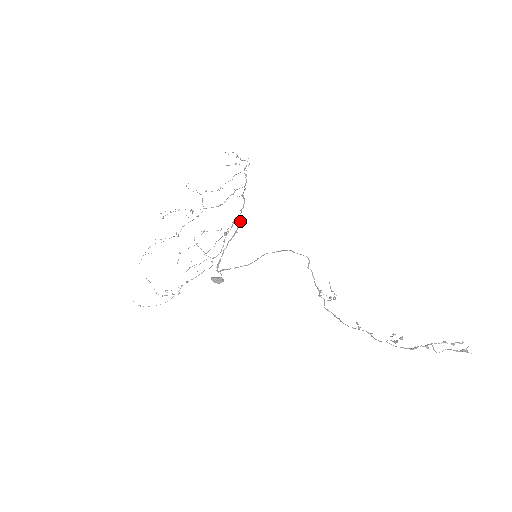
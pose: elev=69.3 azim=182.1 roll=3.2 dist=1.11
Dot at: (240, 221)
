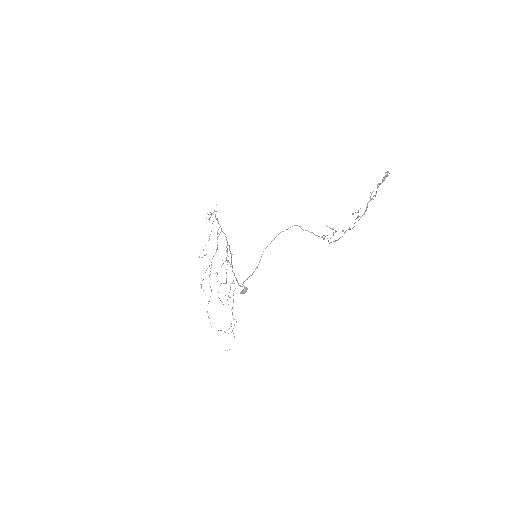
Dot at: (229, 246)
